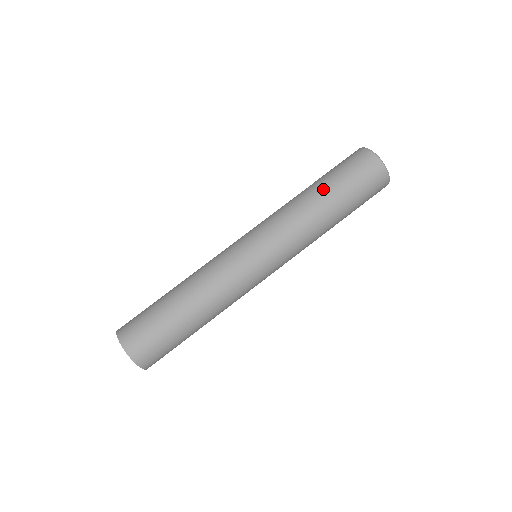
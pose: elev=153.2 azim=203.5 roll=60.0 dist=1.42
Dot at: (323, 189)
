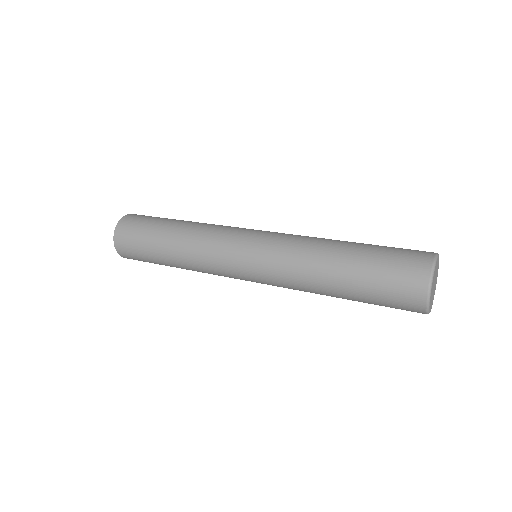
Dot at: (347, 258)
